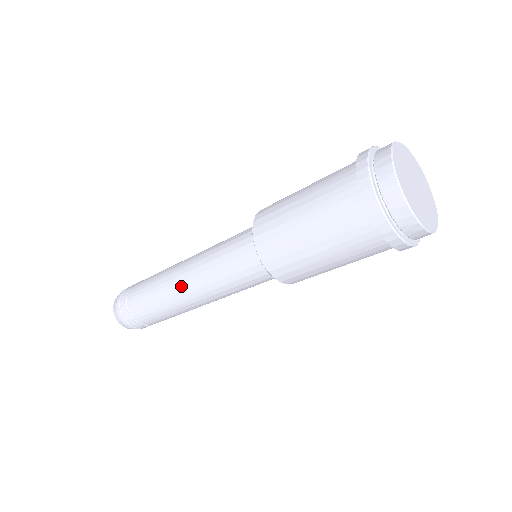
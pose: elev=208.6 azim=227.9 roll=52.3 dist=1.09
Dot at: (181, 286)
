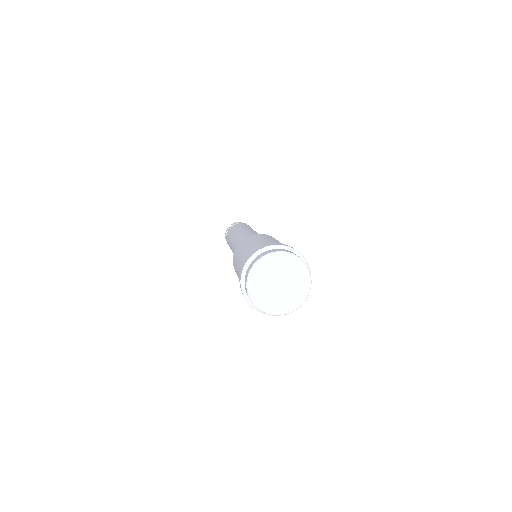
Dot at: occluded
